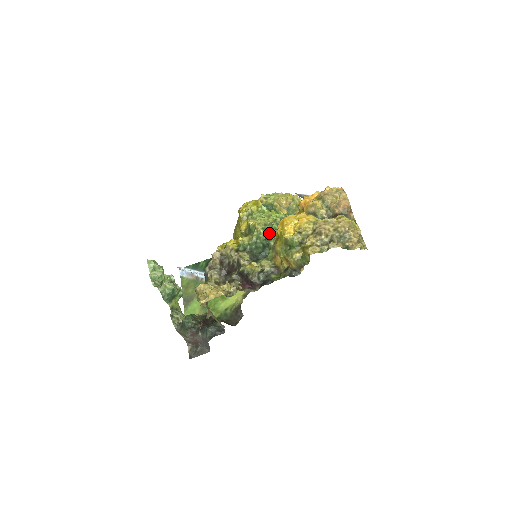
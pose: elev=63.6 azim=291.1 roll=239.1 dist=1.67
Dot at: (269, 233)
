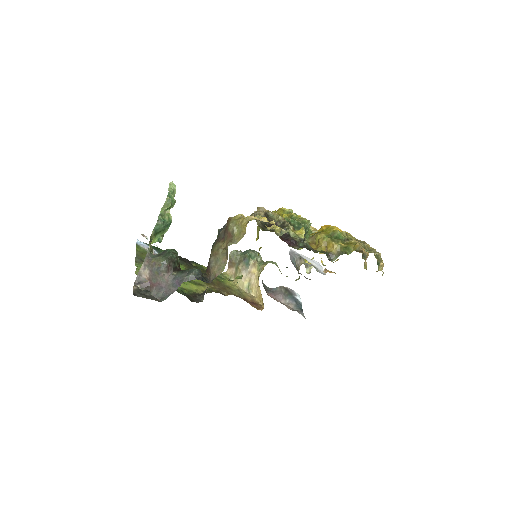
Dot at: (309, 228)
